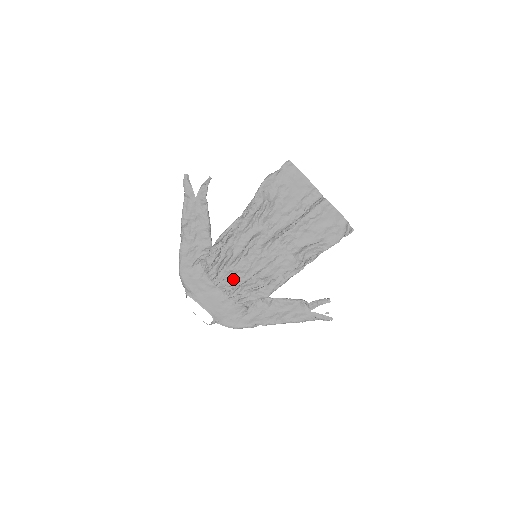
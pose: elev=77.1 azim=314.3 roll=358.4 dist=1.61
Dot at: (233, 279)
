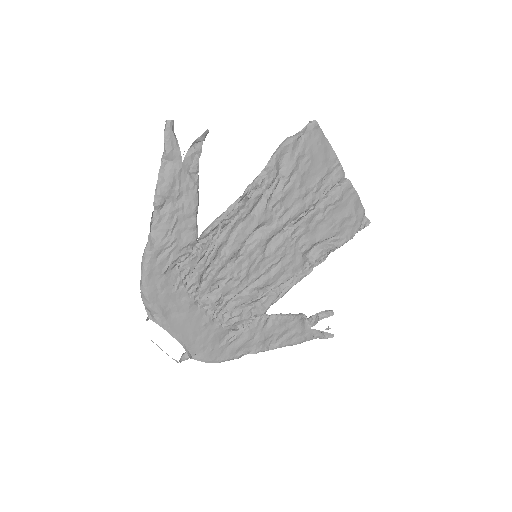
Dot at: (222, 291)
